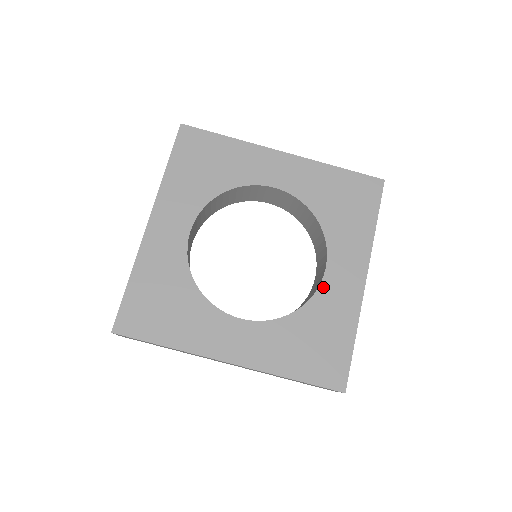
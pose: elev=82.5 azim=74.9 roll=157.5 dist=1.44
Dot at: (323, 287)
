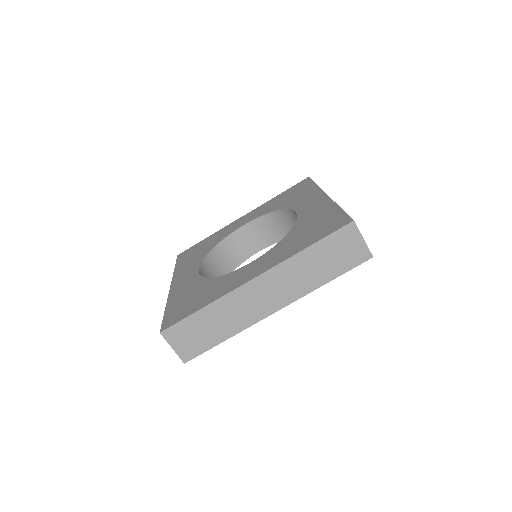
Dot at: (300, 216)
